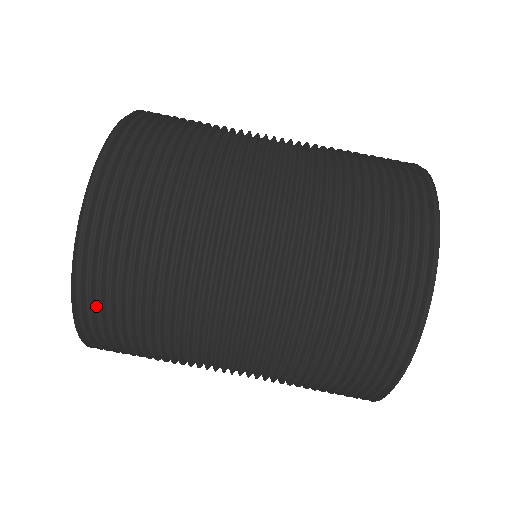
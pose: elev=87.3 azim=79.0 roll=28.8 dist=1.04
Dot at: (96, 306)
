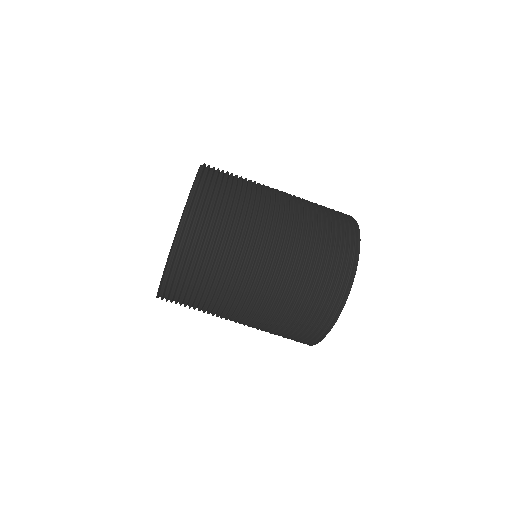
Dot at: (185, 246)
